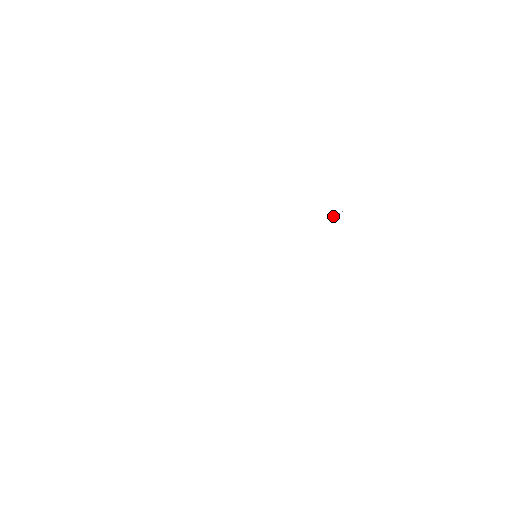
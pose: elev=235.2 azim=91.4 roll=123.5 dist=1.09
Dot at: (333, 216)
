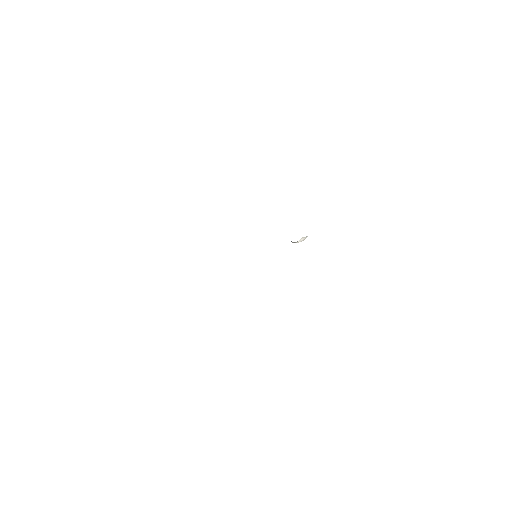
Dot at: (301, 239)
